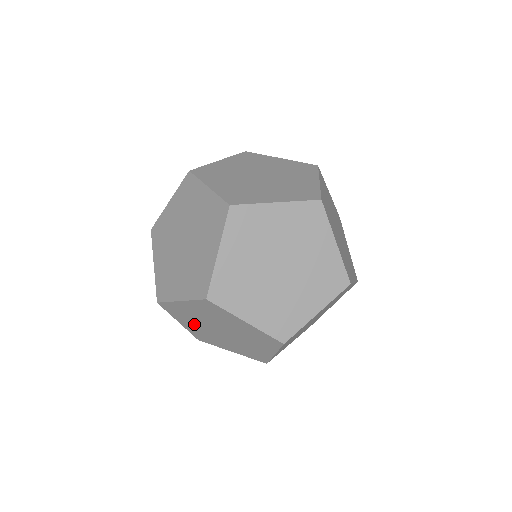
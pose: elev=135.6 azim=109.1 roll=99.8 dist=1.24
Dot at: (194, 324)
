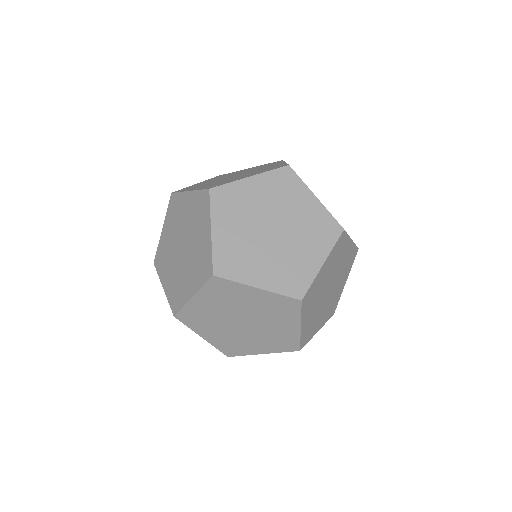
Dot at: occluded
